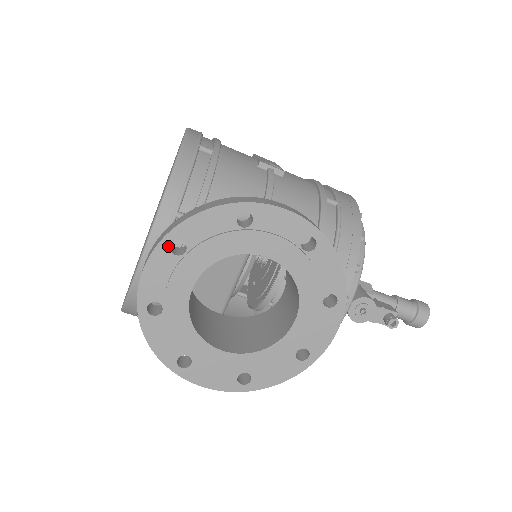
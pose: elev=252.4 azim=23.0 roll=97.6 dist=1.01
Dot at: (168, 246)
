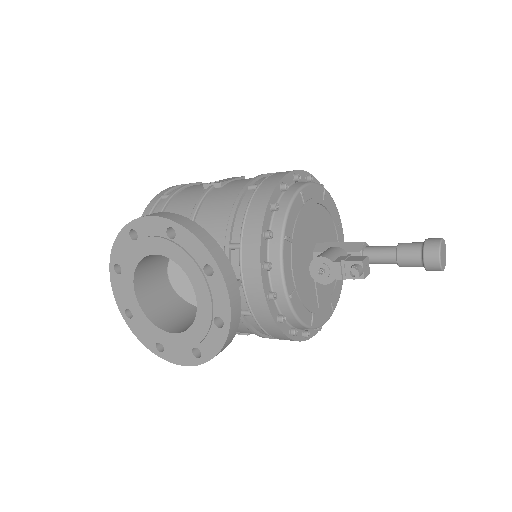
Dot at: (114, 270)
